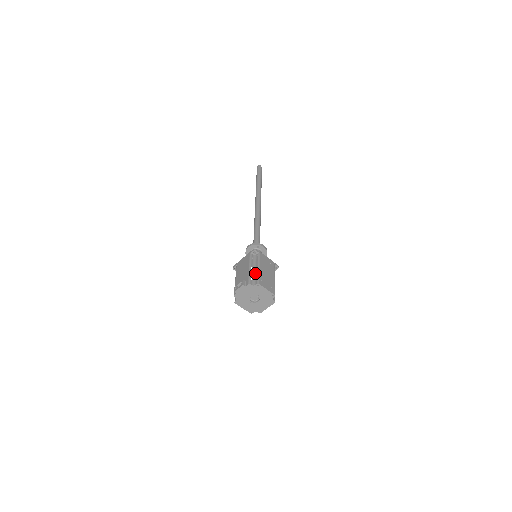
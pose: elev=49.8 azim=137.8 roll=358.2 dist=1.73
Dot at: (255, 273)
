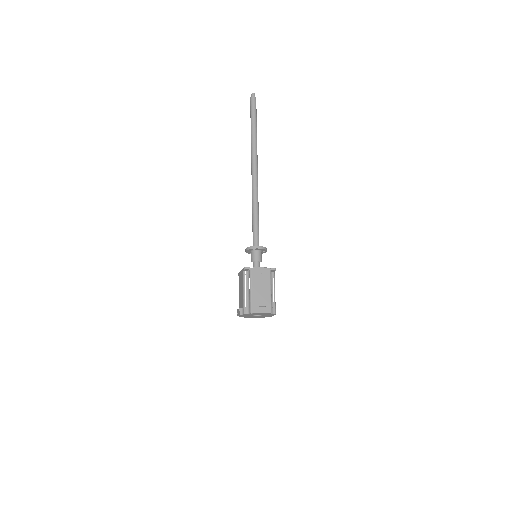
Dot at: (249, 297)
